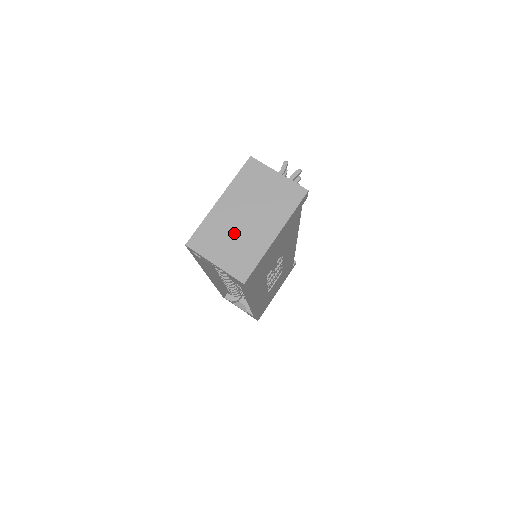
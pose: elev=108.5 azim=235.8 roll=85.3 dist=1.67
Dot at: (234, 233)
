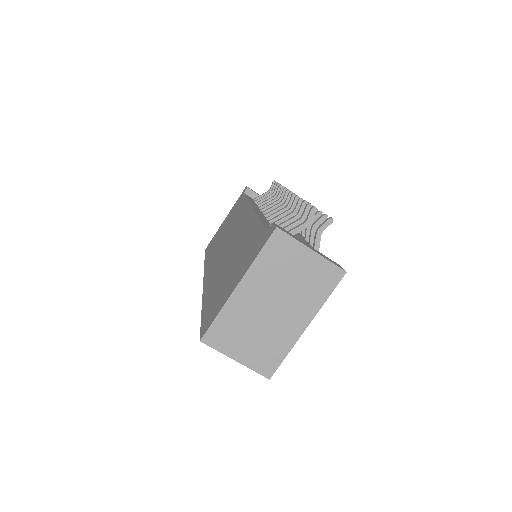
Dot at: (257, 325)
